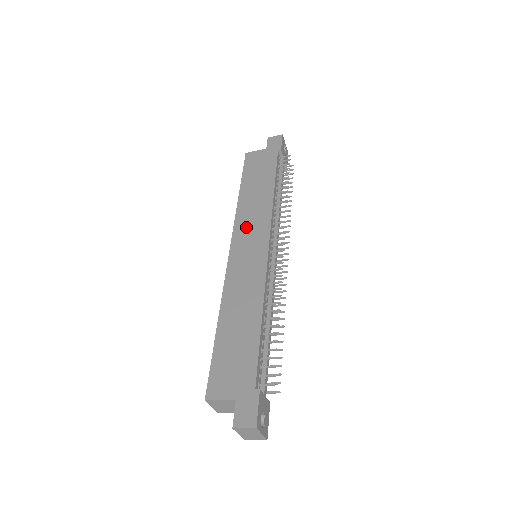
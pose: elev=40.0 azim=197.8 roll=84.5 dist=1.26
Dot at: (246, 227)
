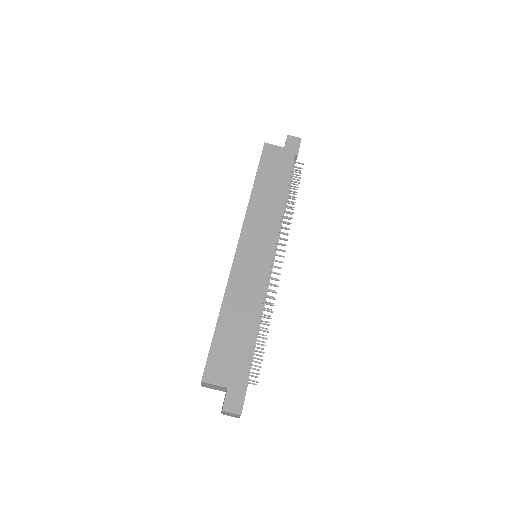
Dot at: (255, 227)
